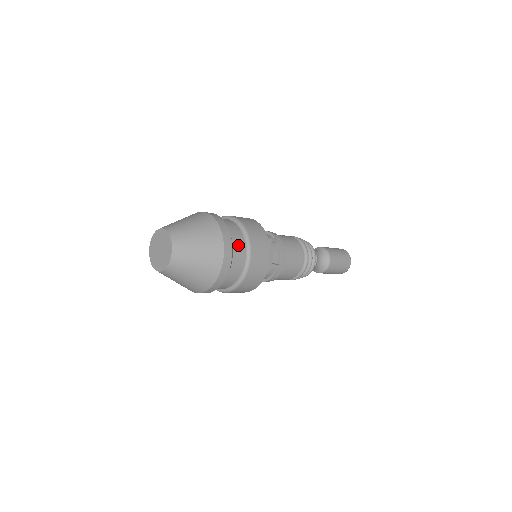
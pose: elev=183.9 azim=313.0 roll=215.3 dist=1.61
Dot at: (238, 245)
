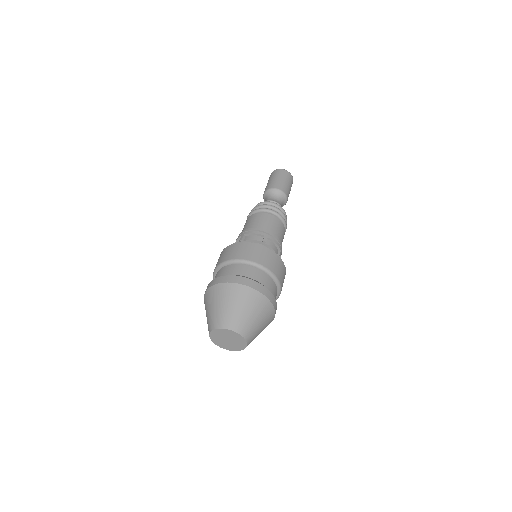
Dot at: occluded
